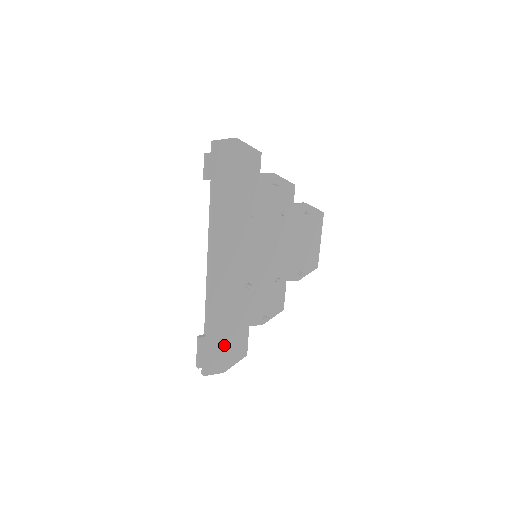
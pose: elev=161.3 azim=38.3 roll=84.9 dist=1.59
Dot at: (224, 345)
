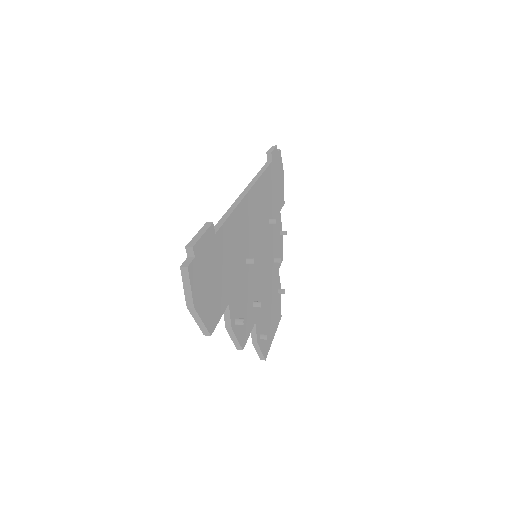
Dot at: (213, 276)
